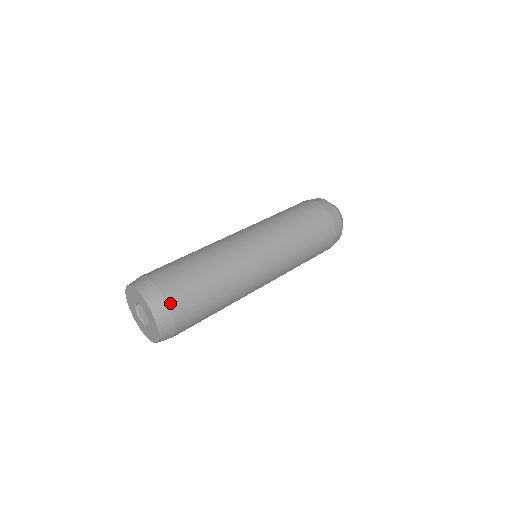
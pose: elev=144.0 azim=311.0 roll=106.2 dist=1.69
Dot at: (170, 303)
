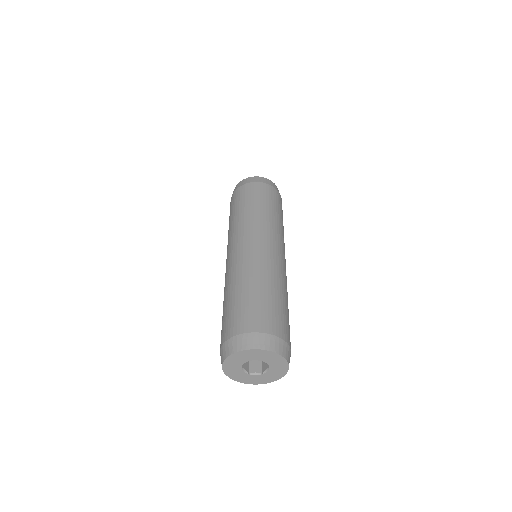
Dot at: (277, 334)
